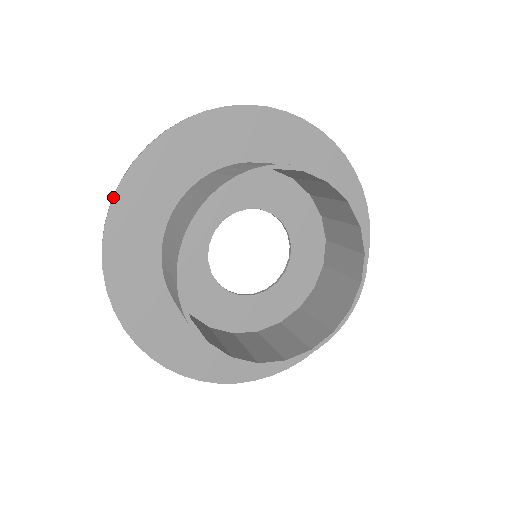
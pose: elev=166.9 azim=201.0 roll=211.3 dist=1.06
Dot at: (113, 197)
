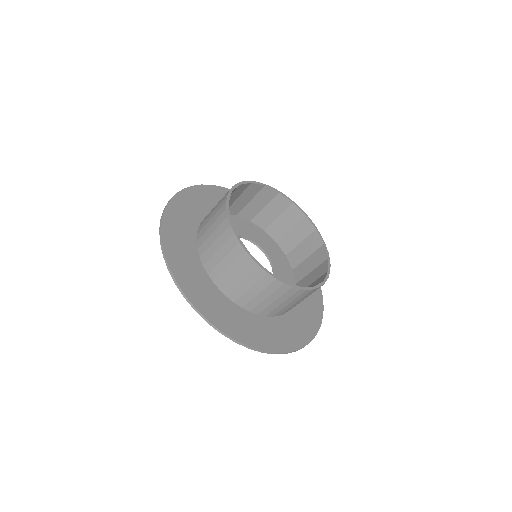
Dot at: occluded
